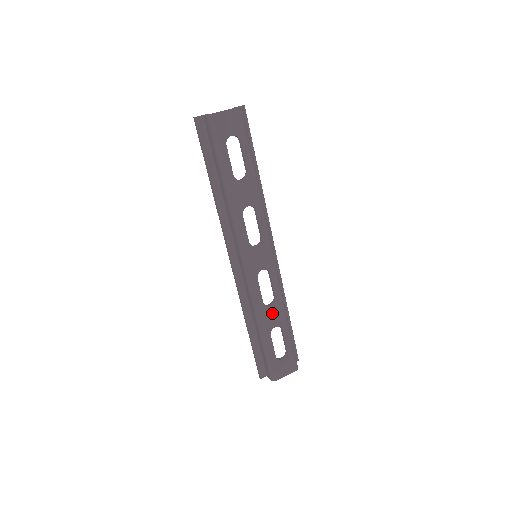
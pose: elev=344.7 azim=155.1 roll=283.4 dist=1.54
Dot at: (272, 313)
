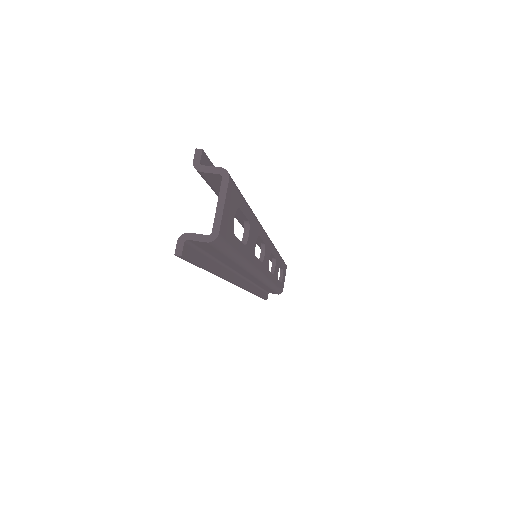
Dot at: (276, 269)
